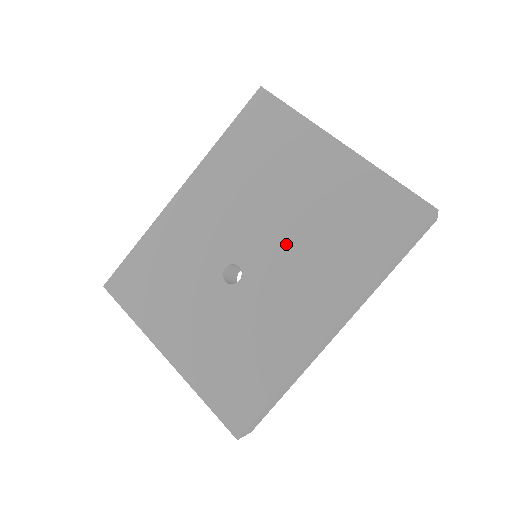
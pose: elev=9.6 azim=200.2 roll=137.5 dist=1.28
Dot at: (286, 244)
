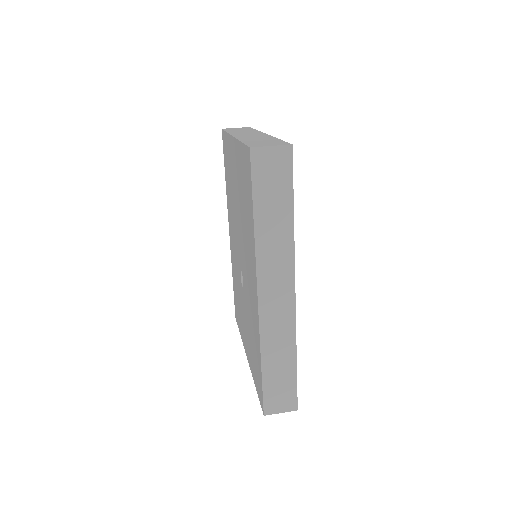
Dot at: (242, 239)
